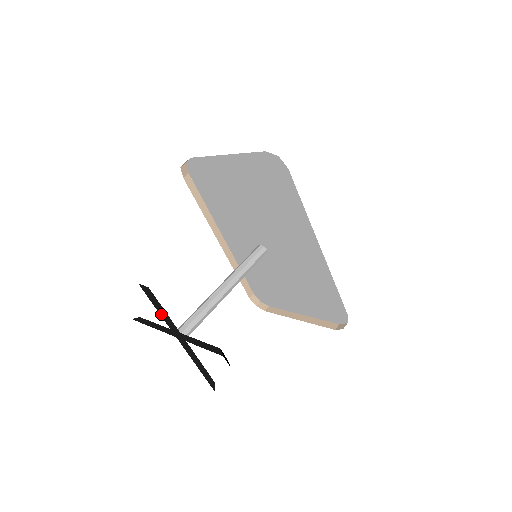
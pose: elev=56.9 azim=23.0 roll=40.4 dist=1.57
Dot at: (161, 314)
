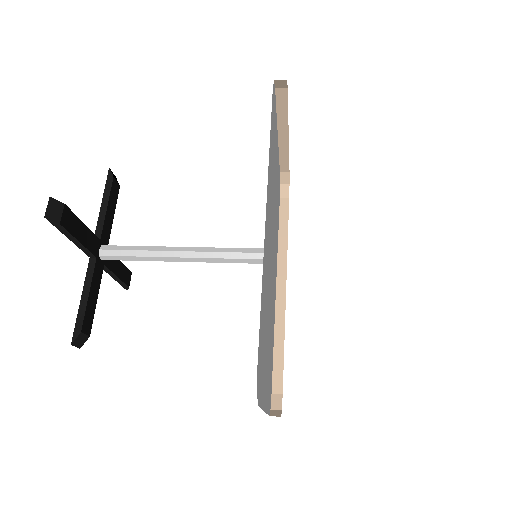
Dot at: (102, 207)
